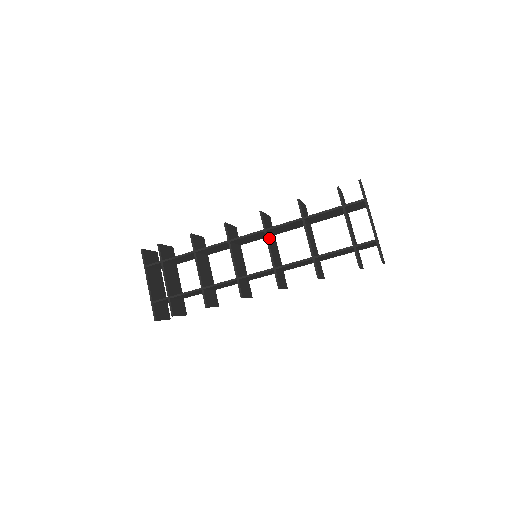
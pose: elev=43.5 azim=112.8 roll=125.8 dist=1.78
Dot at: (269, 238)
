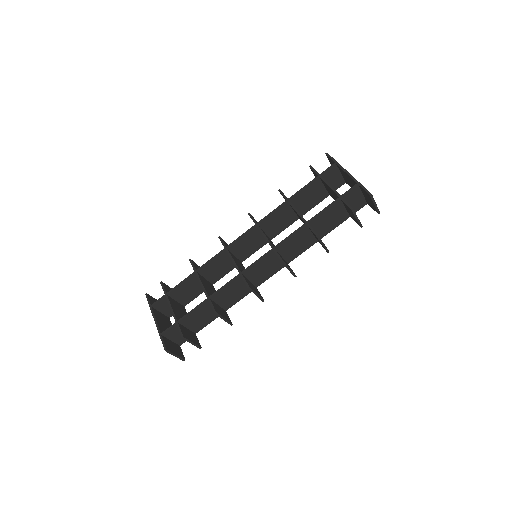
Dot at: occluded
